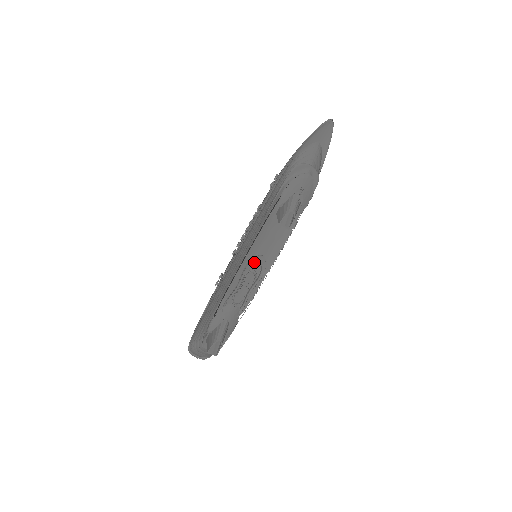
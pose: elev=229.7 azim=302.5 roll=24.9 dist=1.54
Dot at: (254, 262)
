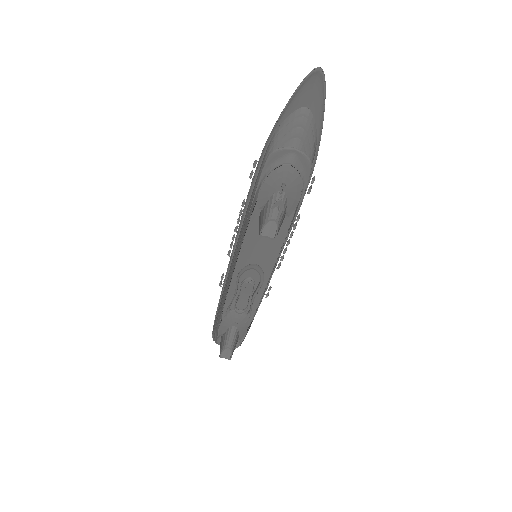
Dot at: (249, 269)
